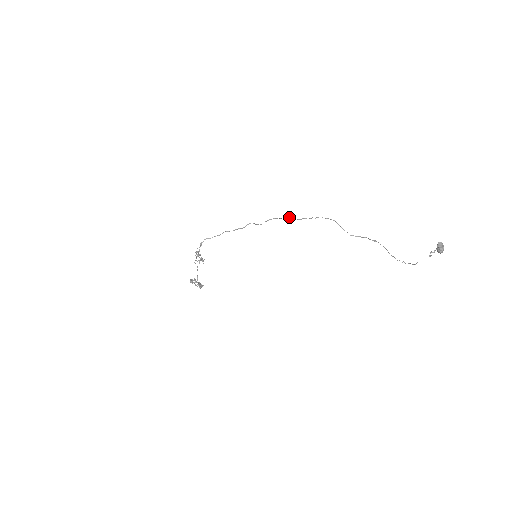
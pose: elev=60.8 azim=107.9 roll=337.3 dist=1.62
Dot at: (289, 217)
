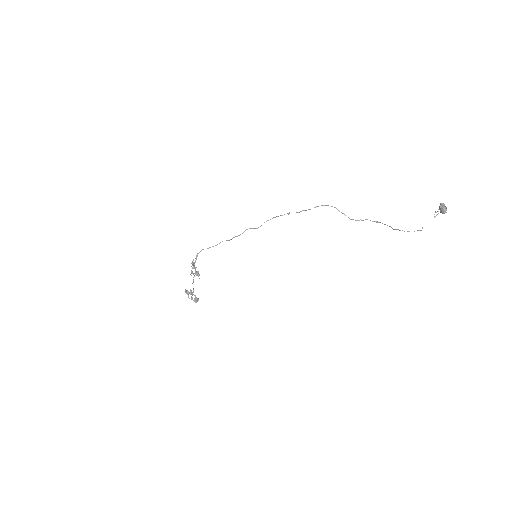
Dot at: (288, 213)
